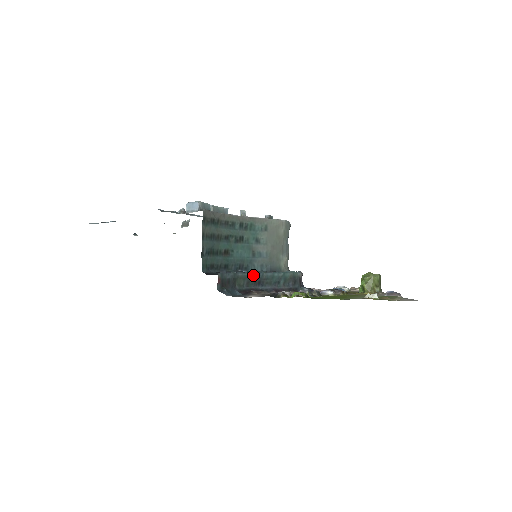
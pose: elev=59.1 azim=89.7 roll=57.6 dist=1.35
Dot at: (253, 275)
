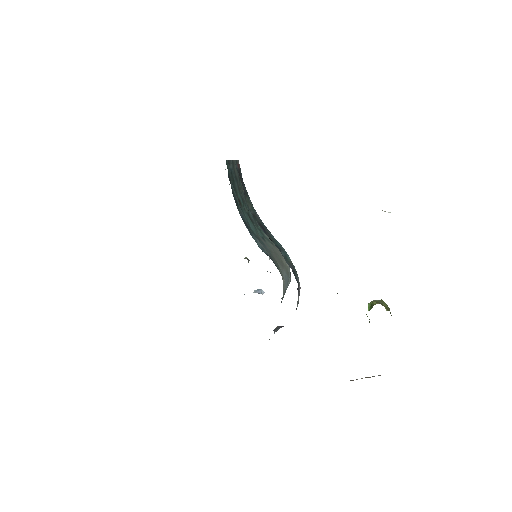
Dot at: (260, 219)
